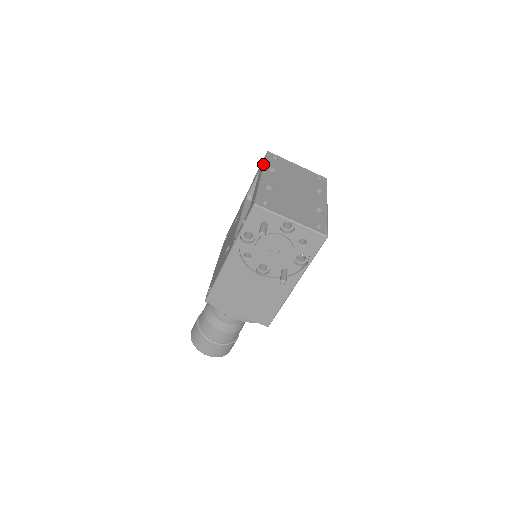
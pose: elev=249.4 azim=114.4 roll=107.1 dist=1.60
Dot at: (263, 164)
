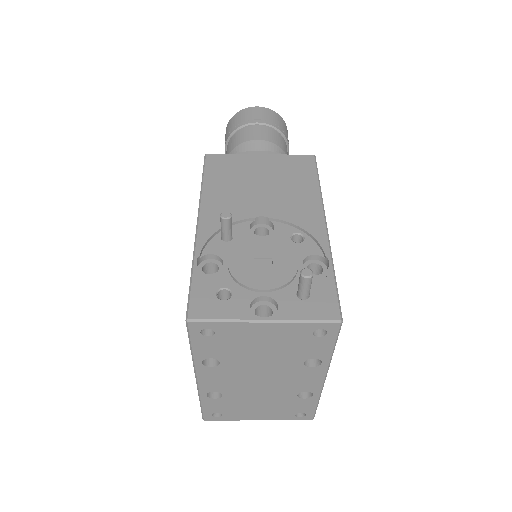
Dot at: occluded
